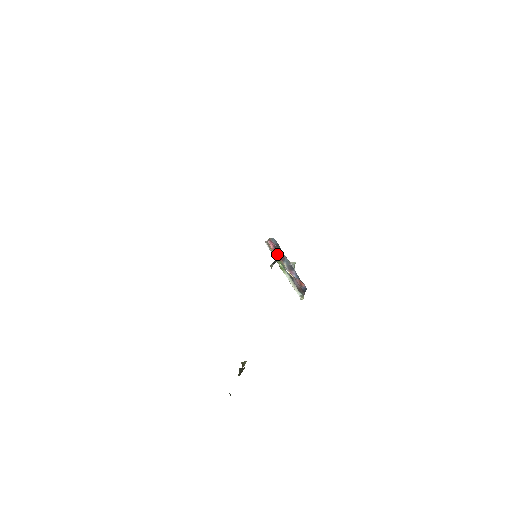
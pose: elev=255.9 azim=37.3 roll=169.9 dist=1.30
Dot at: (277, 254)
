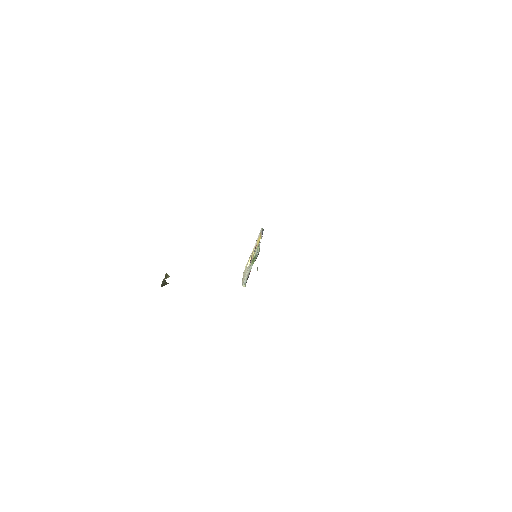
Dot at: occluded
